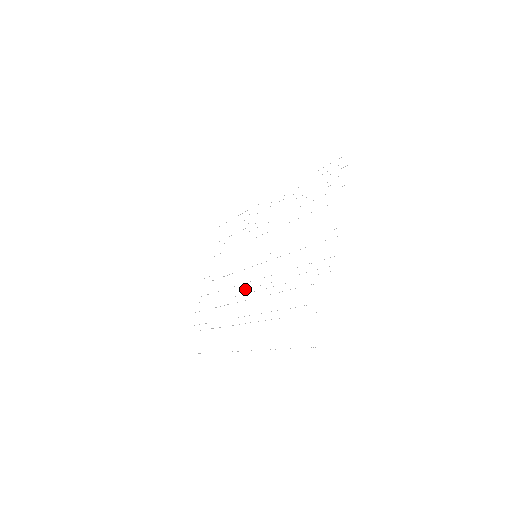
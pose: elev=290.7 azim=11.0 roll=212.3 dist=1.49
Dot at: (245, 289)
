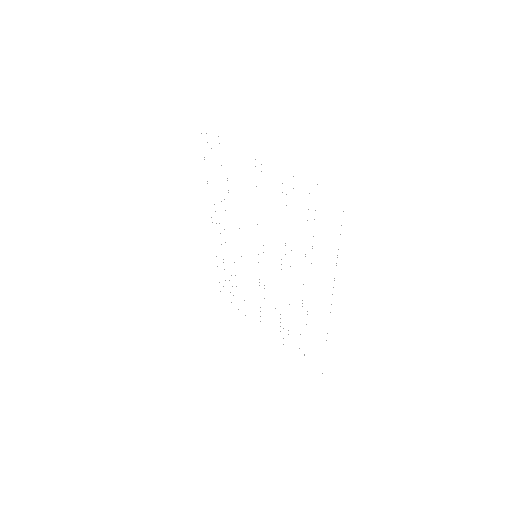
Dot at: occluded
